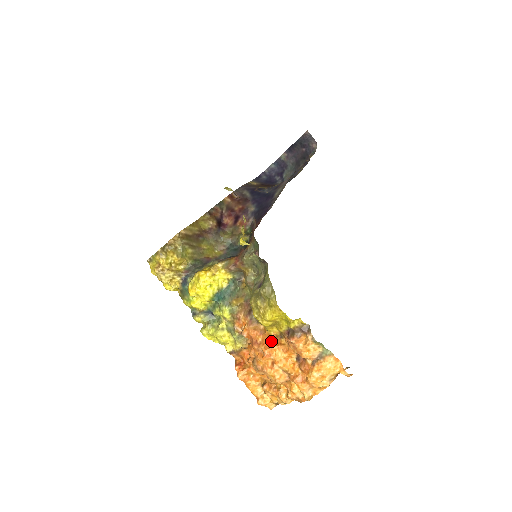
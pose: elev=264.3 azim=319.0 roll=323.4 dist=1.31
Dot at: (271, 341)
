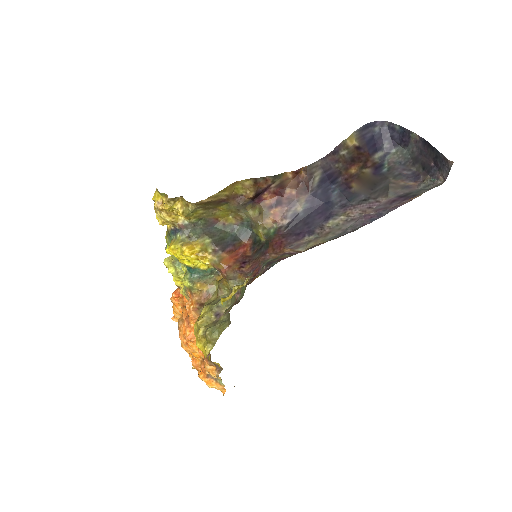
Dot at: occluded
